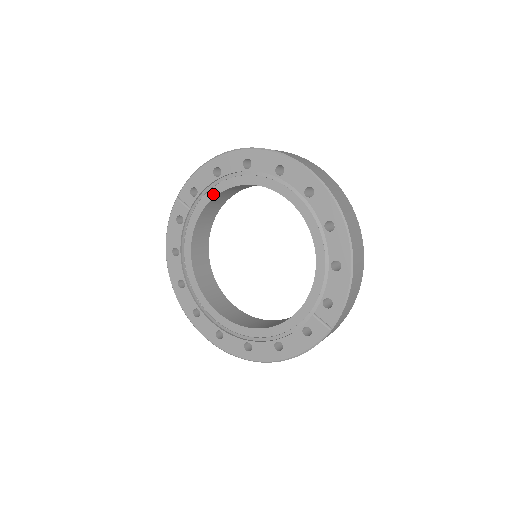
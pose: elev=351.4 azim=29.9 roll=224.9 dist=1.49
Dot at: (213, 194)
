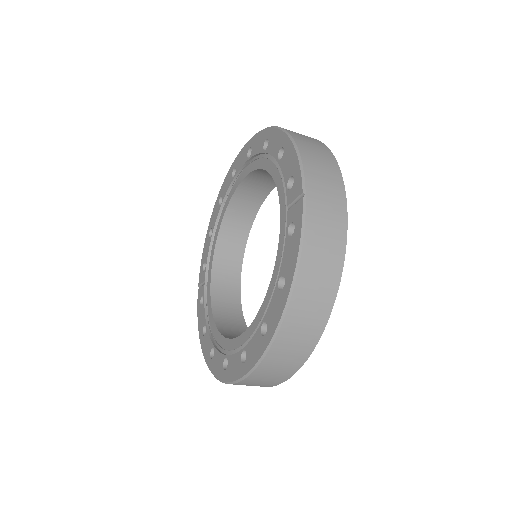
Dot at: (213, 250)
